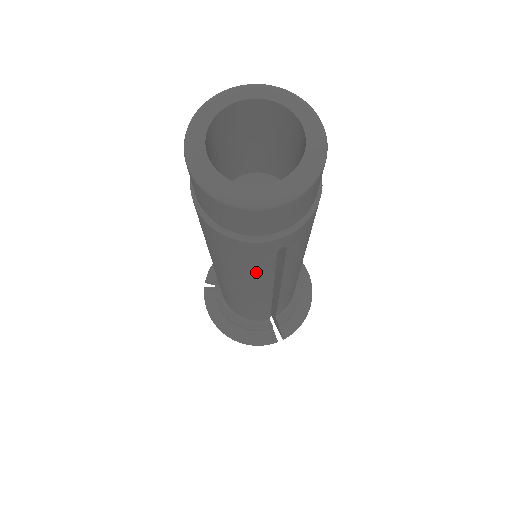
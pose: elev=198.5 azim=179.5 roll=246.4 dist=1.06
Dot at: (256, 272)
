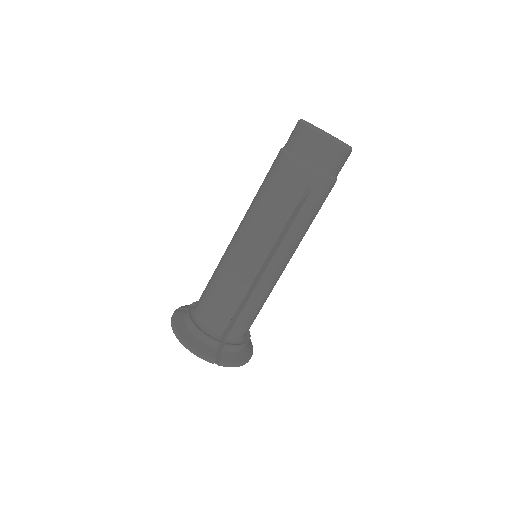
Dot at: (281, 211)
